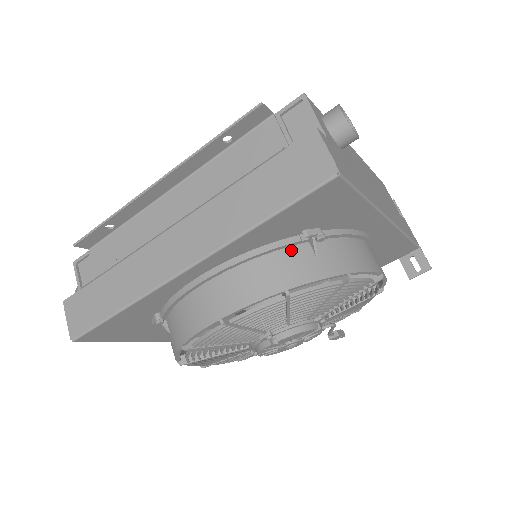
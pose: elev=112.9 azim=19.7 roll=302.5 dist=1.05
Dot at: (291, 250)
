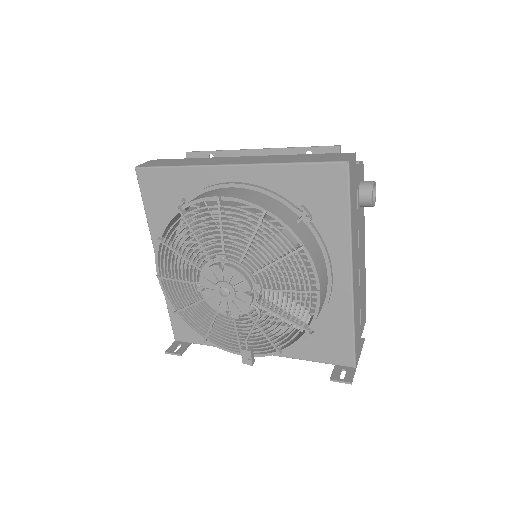
Dot at: (288, 208)
